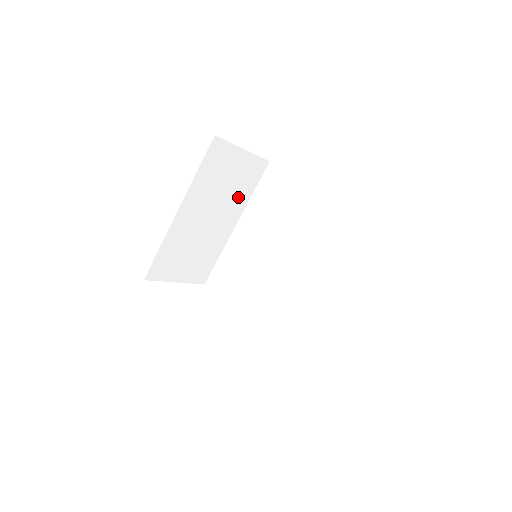
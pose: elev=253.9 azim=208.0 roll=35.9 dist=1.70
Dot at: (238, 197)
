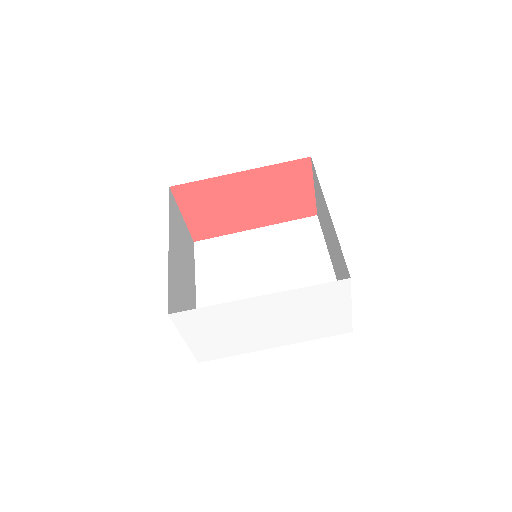
Dot at: (190, 263)
